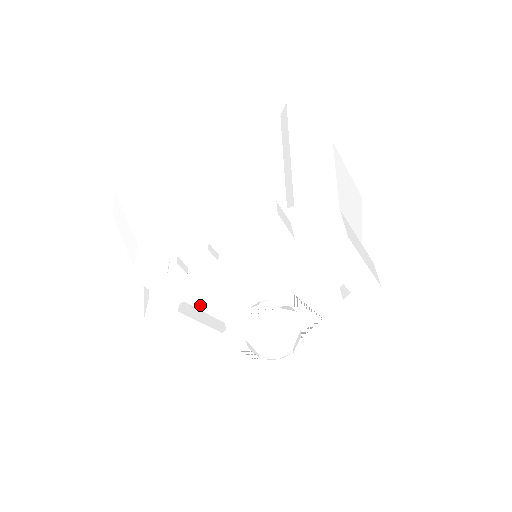
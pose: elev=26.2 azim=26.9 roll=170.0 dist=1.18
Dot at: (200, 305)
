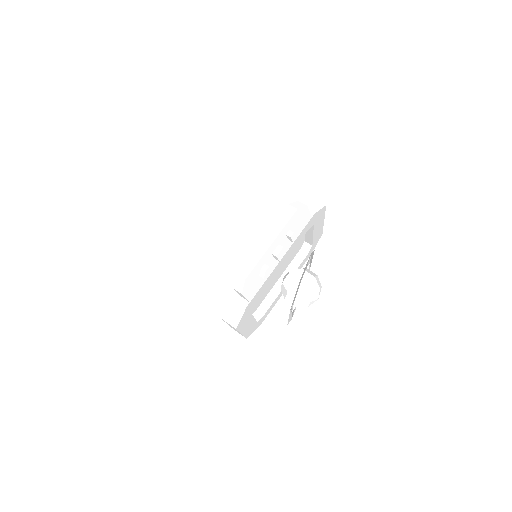
Dot at: occluded
